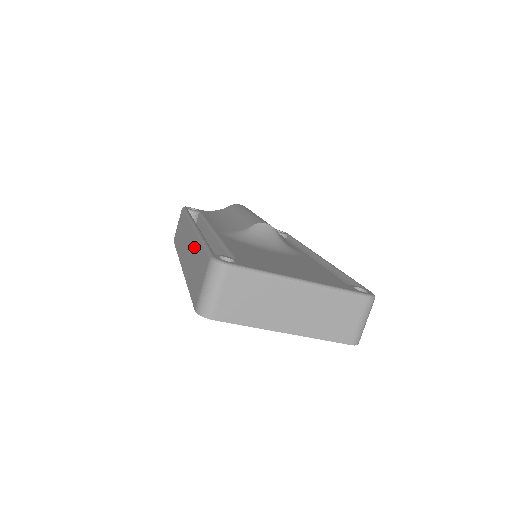
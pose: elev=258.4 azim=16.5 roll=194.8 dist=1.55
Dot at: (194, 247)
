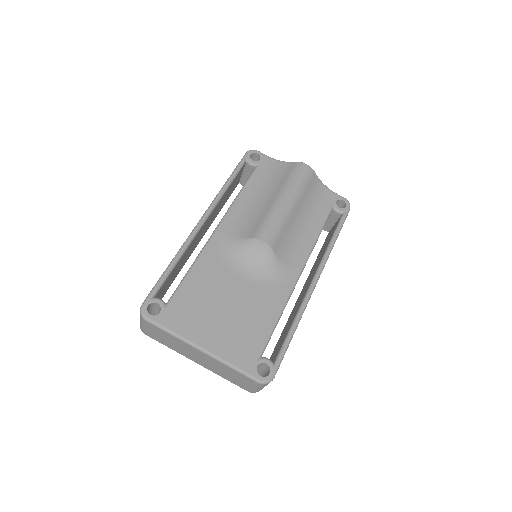
Dot at: occluded
